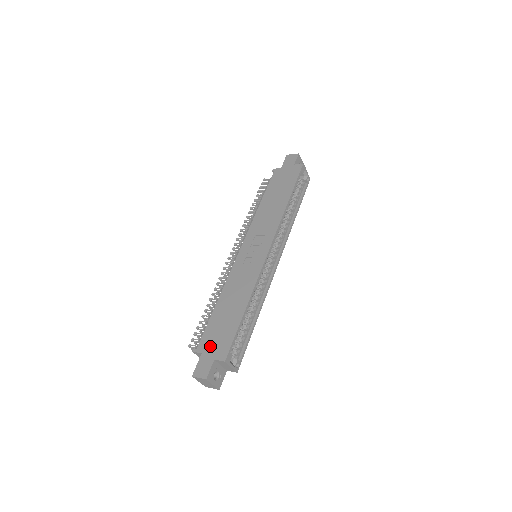
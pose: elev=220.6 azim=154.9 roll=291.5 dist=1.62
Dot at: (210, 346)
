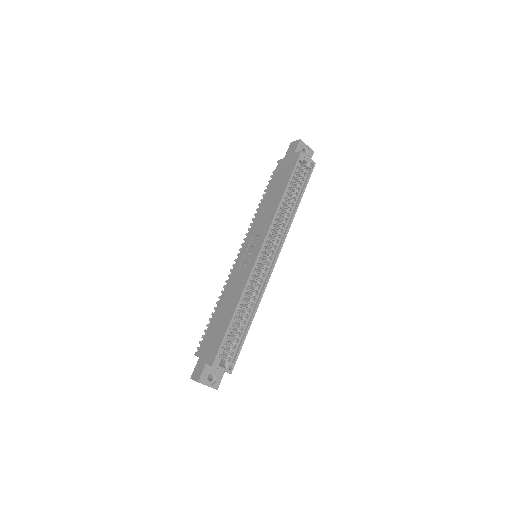
Dot at: (205, 350)
